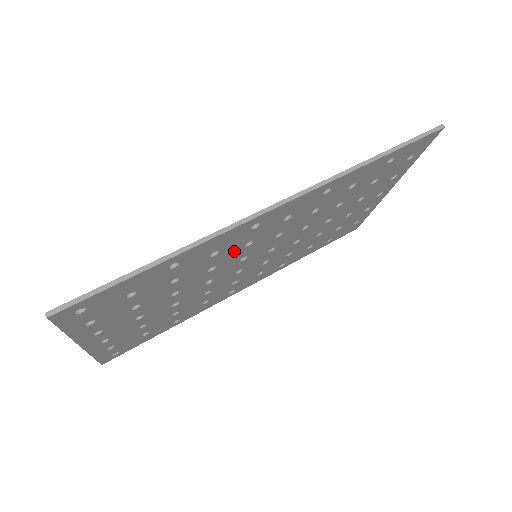
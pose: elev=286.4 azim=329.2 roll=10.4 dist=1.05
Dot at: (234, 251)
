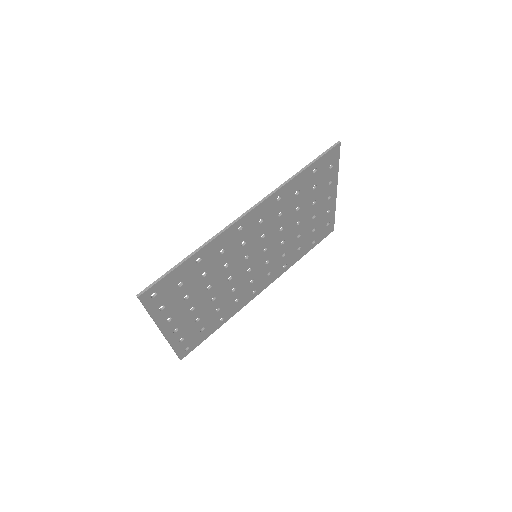
Dot at: (236, 250)
